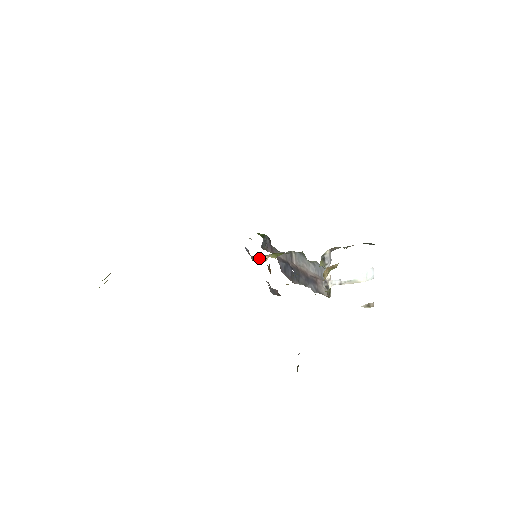
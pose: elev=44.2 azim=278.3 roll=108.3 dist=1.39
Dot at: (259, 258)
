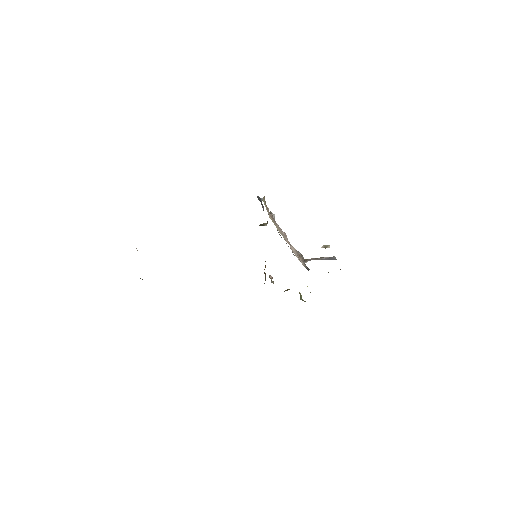
Dot at: occluded
